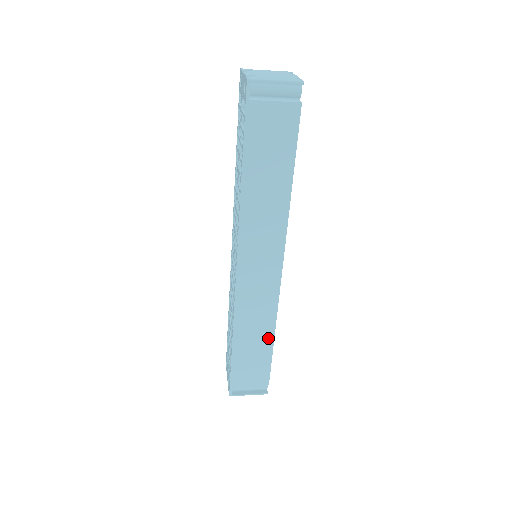
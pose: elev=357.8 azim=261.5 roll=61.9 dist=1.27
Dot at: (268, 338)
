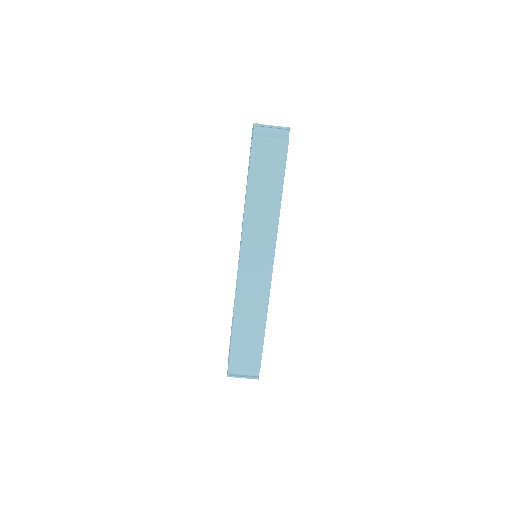
Dot at: (261, 323)
